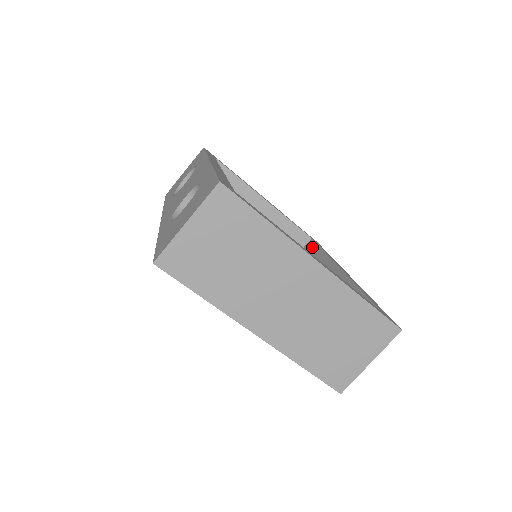
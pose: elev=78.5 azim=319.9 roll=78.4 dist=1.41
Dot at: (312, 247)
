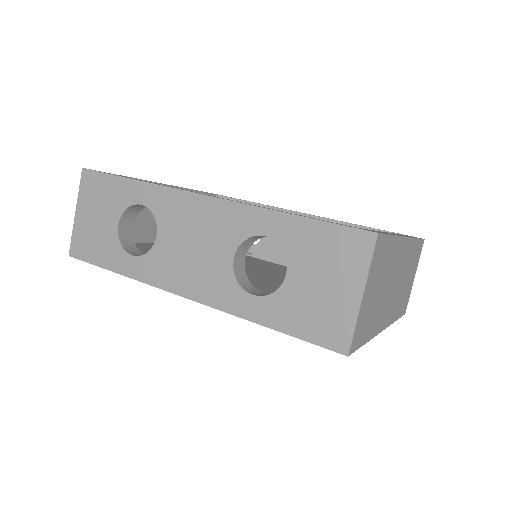
Dot at: occluded
